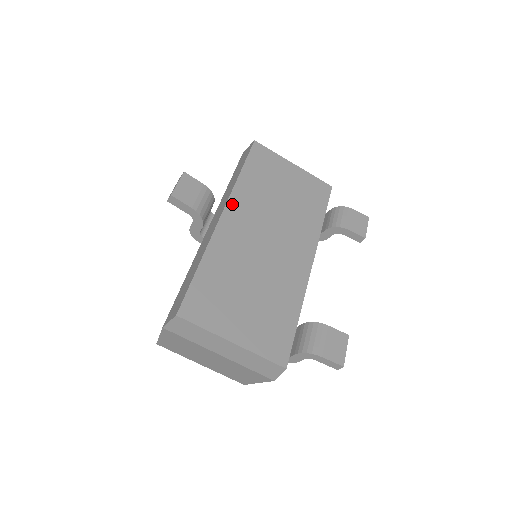
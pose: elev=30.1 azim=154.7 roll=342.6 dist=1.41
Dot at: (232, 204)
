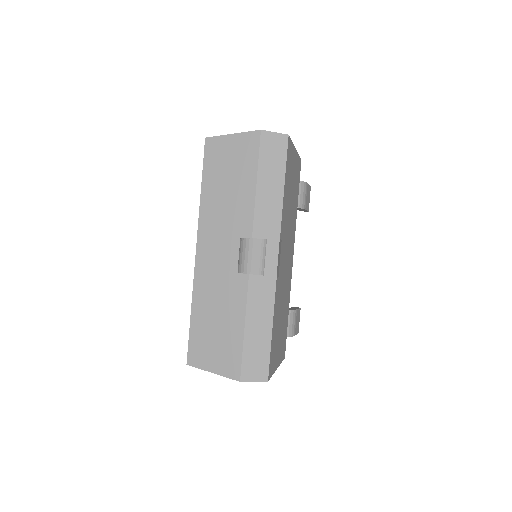
Dot at: occluded
